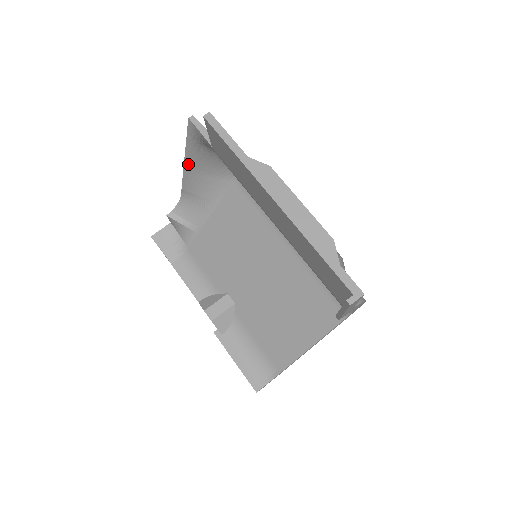
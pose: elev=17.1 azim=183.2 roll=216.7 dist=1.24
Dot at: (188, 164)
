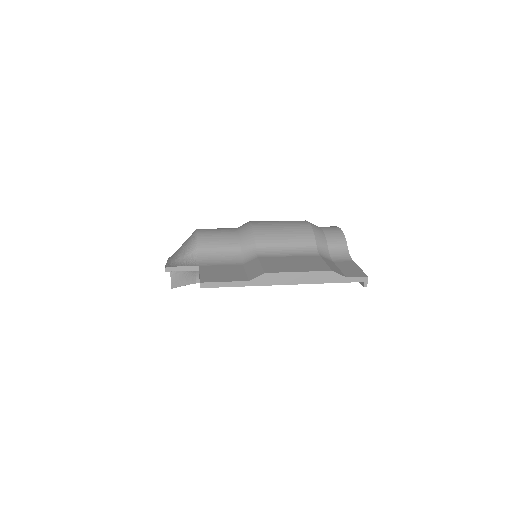
Dot at: occluded
